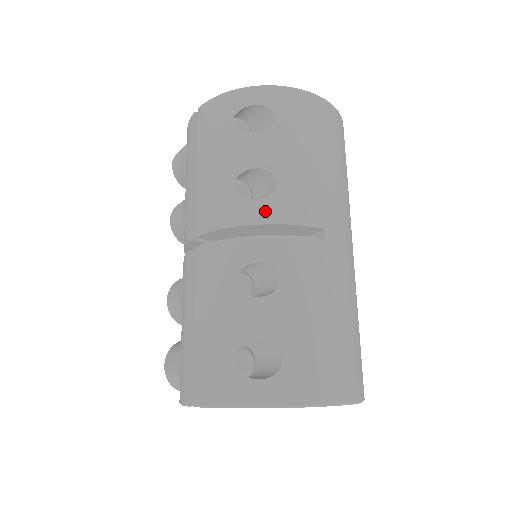
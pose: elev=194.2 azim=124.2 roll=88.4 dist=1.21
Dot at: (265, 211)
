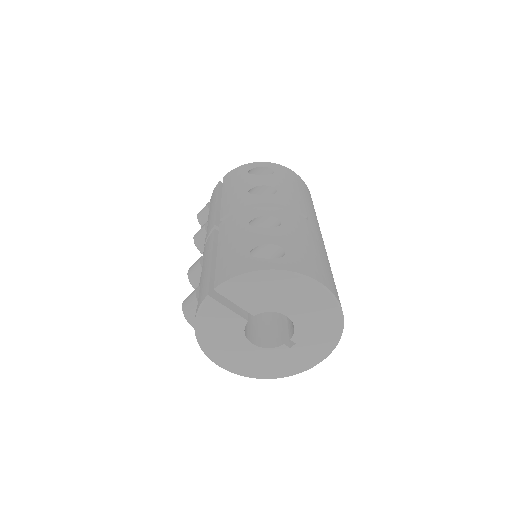
Dot at: (270, 199)
